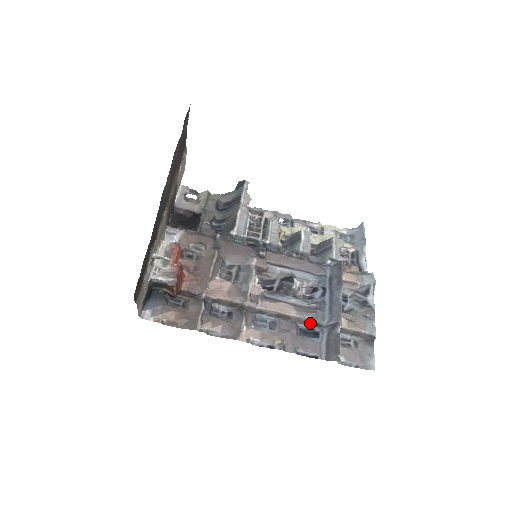
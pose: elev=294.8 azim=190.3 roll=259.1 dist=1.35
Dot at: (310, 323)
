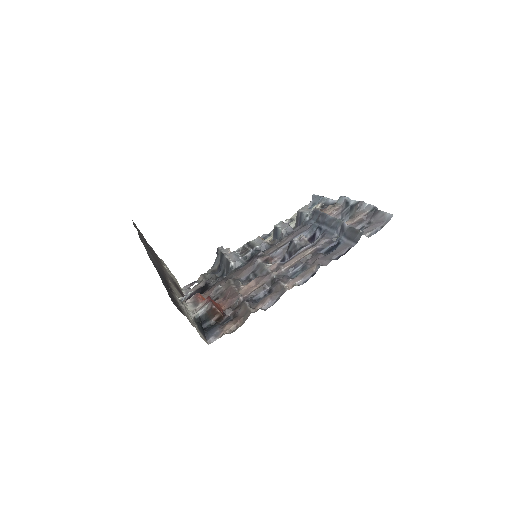
Dot at: (327, 244)
